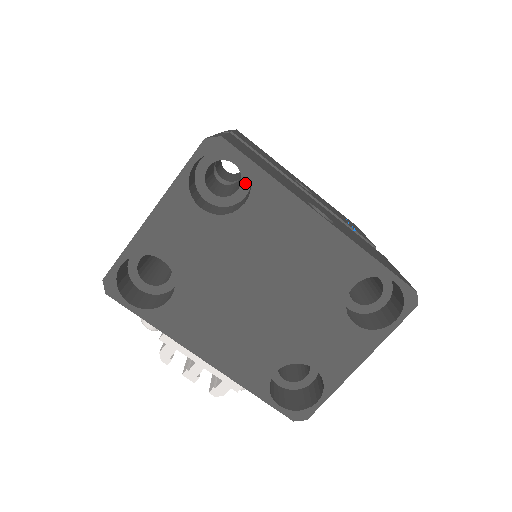
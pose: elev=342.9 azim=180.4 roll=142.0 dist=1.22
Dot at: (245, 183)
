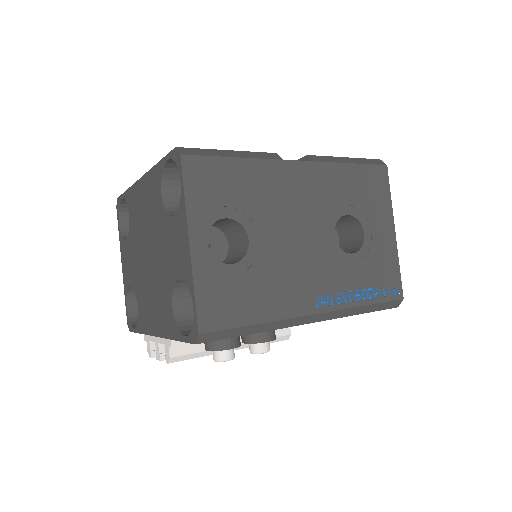
Dot at: occluded
